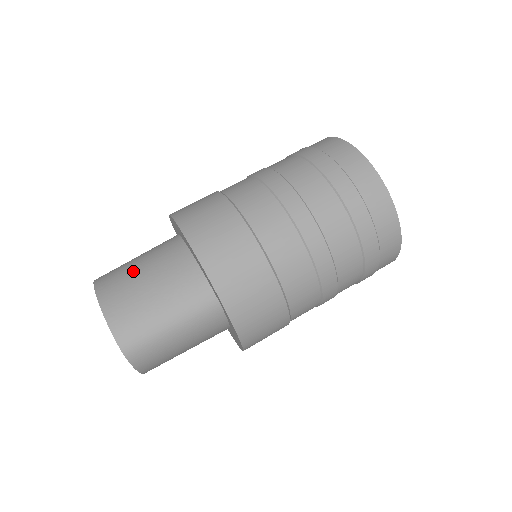
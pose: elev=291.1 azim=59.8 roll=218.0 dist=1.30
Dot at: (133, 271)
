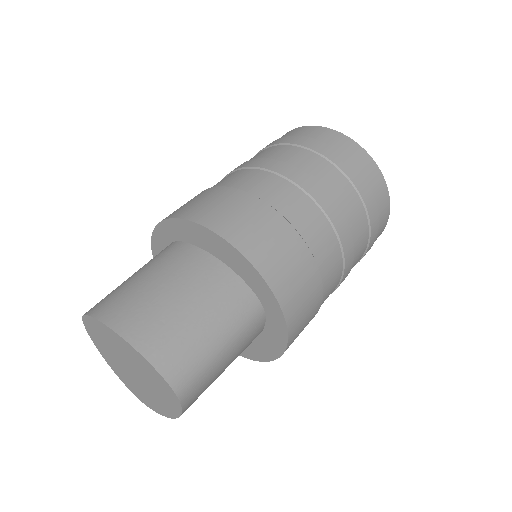
Dot at: (151, 292)
